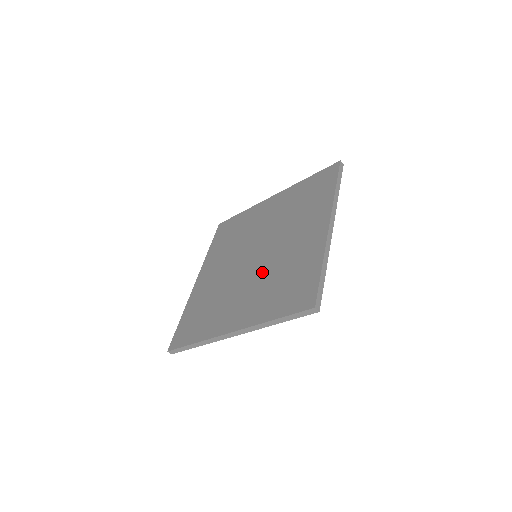
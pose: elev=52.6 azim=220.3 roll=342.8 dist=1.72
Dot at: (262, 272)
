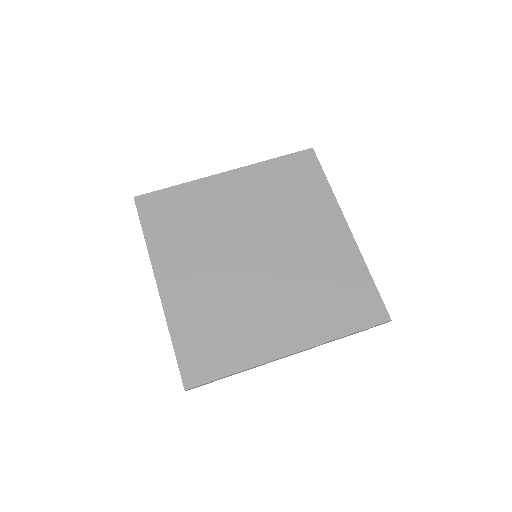
Dot at: (288, 279)
